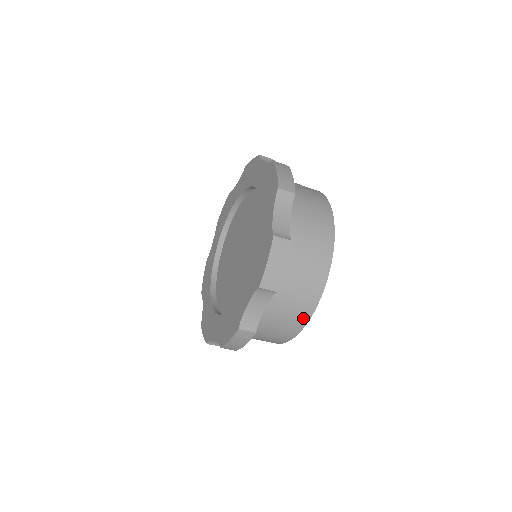
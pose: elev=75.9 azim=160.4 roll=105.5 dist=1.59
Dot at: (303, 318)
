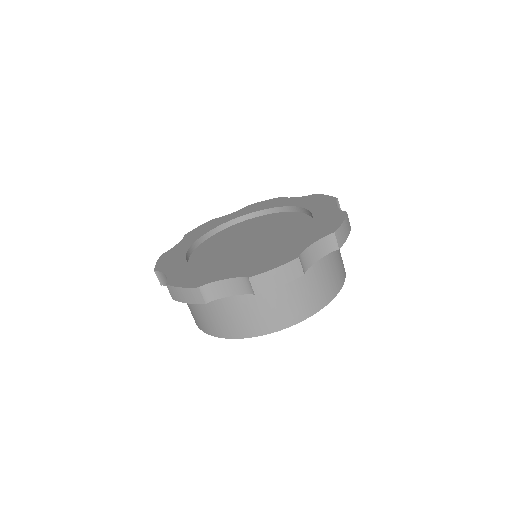
Dot at: (243, 332)
